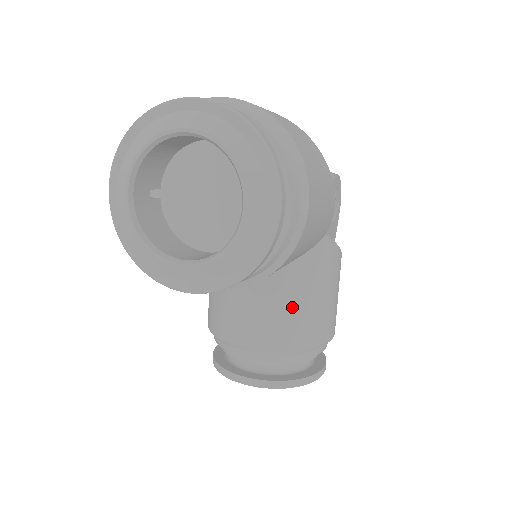
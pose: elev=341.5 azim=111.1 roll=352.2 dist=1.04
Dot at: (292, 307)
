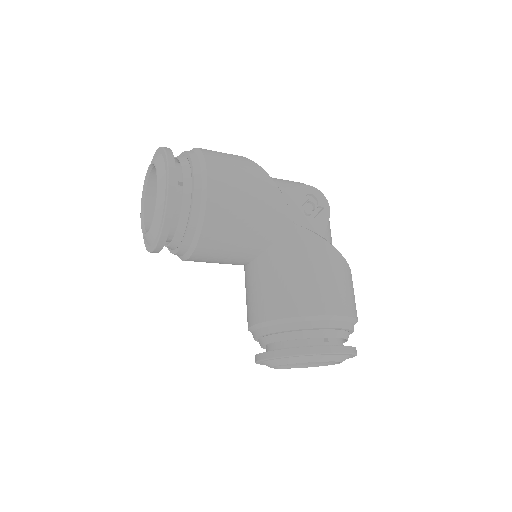
Dot at: (273, 282)
